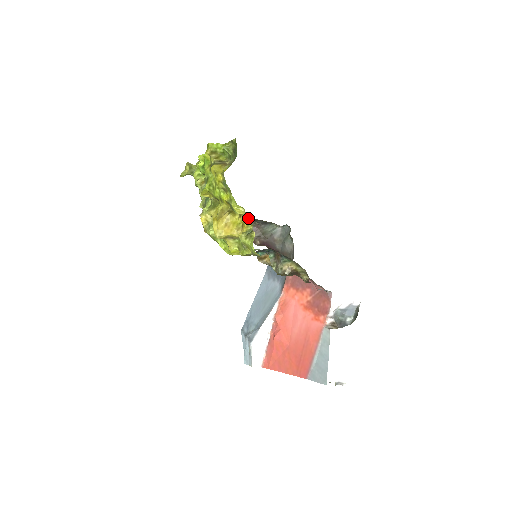
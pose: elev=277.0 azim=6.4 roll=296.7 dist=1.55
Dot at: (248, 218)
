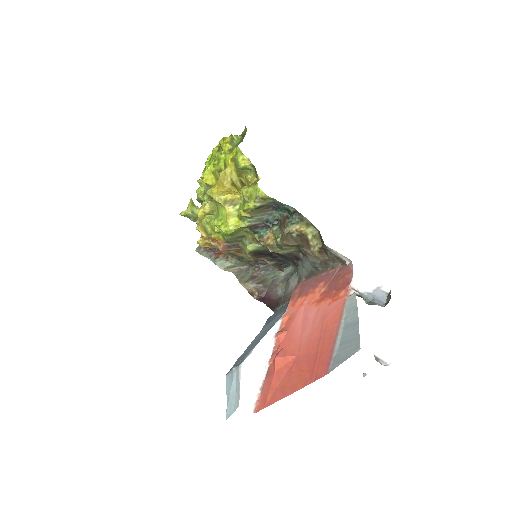
Dot at: (253, 176)
